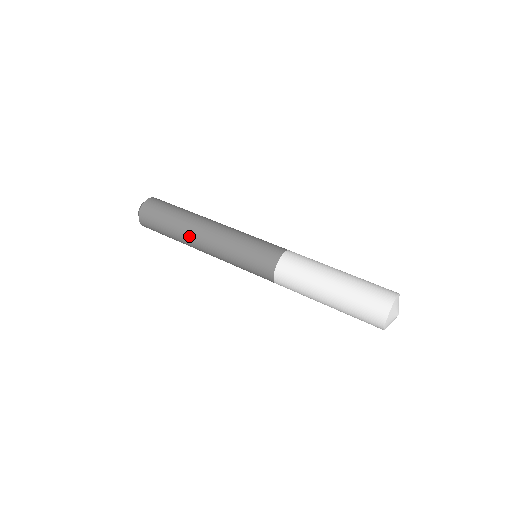
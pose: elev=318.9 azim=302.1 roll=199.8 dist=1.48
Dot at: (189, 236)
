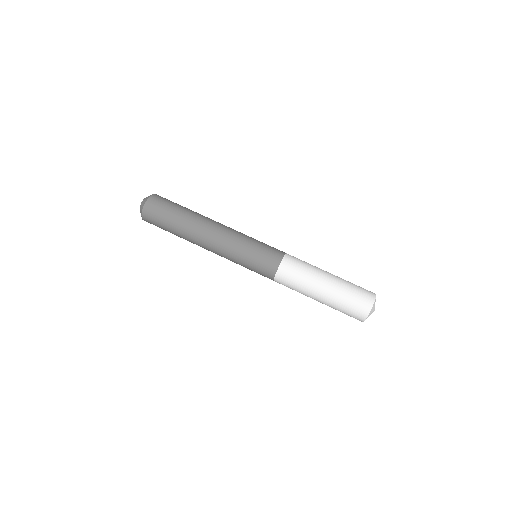
Dot at: occluded
